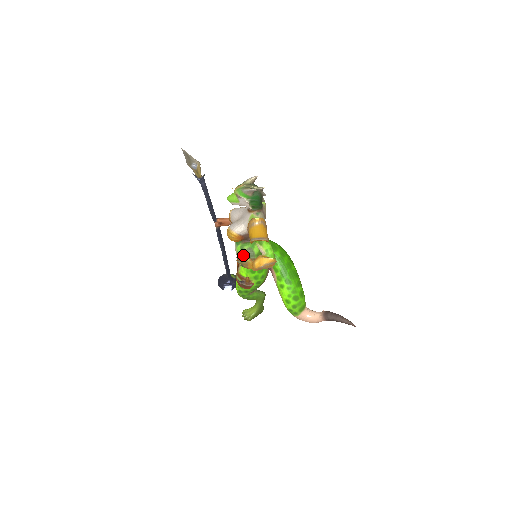
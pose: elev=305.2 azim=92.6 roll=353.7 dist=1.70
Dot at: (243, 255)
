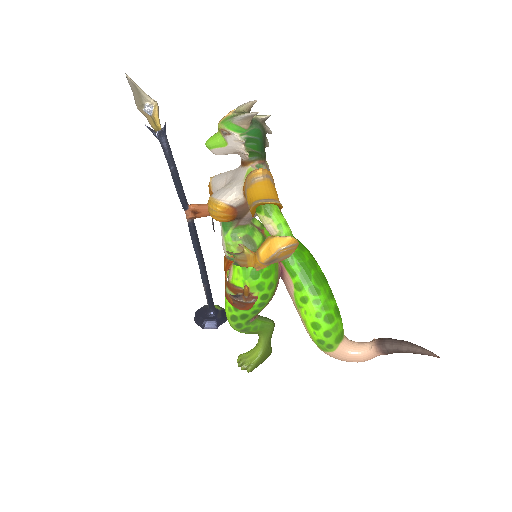
Dot at: (236, 248)
